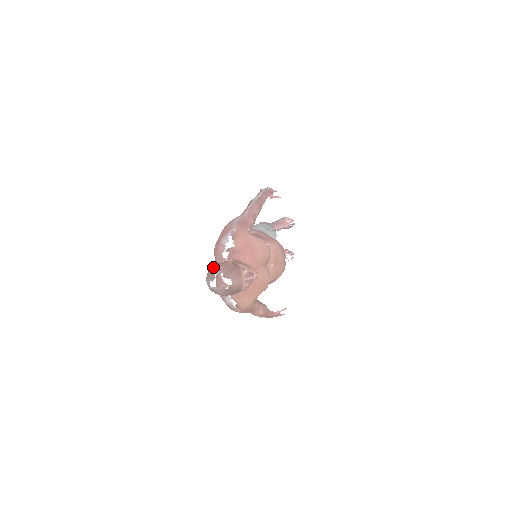
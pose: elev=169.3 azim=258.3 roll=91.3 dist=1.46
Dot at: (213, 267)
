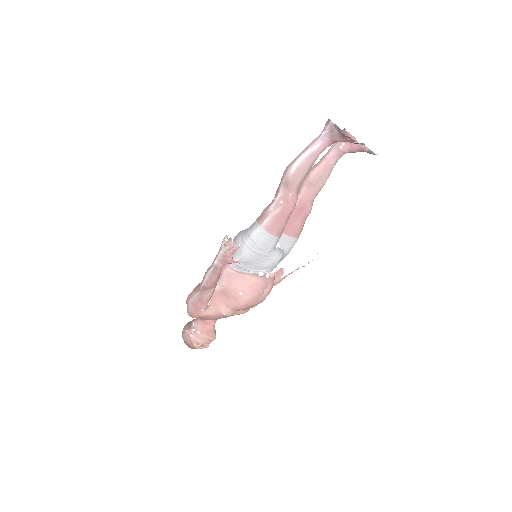
Dot at: (182, 334)
